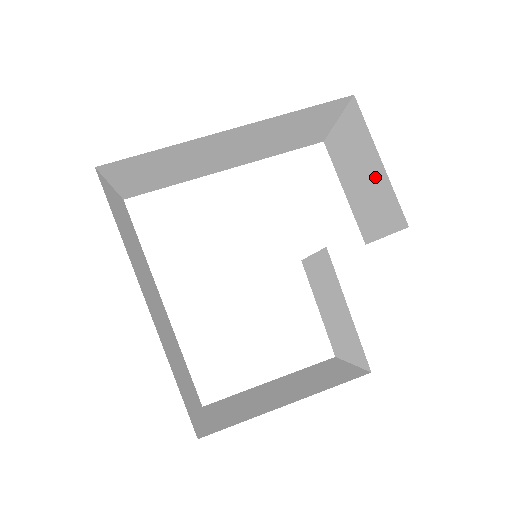
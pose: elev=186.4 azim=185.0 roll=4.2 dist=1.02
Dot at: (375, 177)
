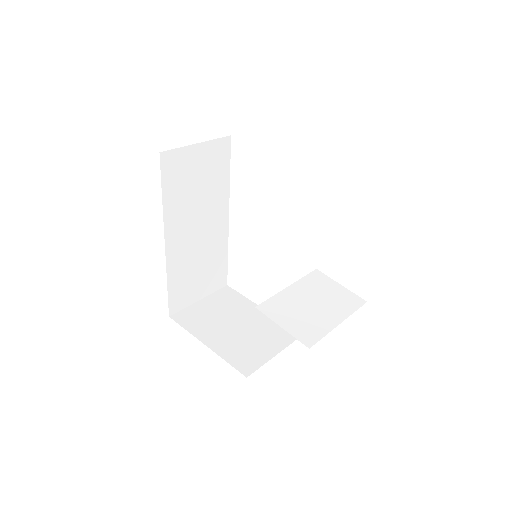
Dot at: occluded
